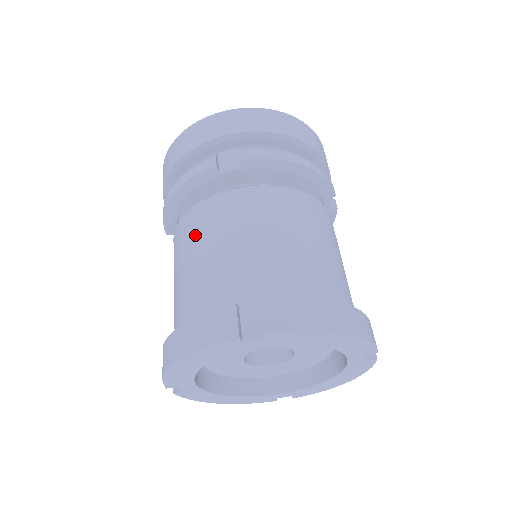
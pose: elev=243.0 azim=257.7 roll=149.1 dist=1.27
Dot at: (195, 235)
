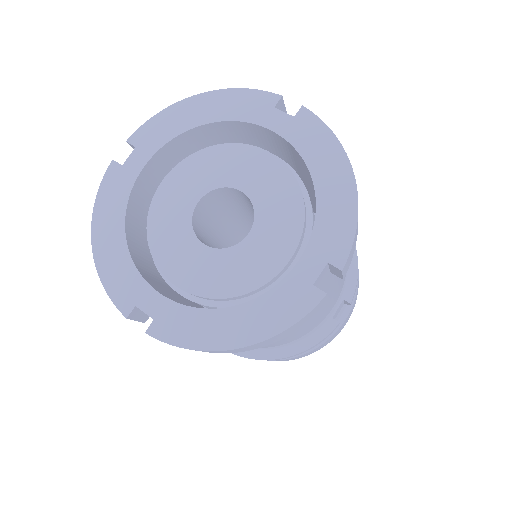
Dot at: occluded
